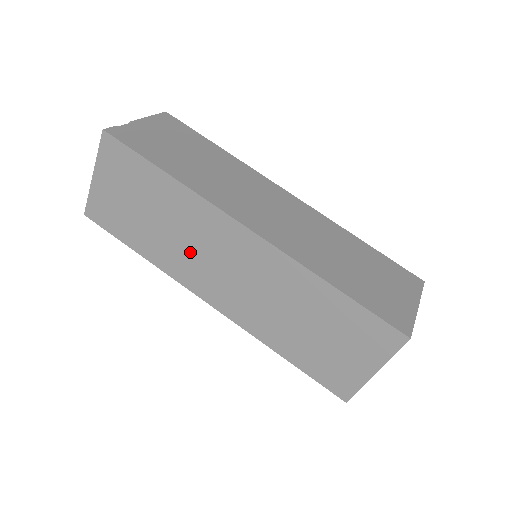
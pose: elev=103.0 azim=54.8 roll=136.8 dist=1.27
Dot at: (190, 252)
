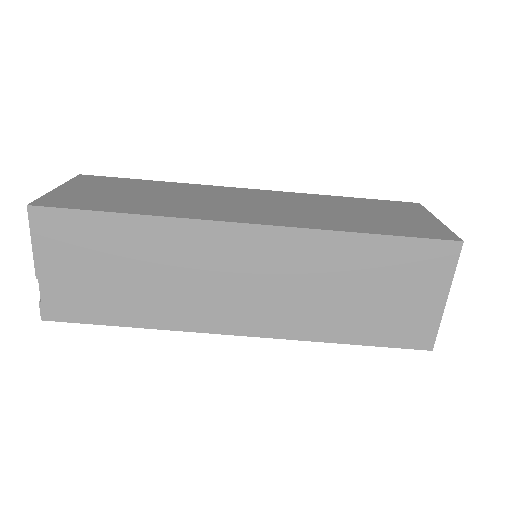
Dot at: occluded
